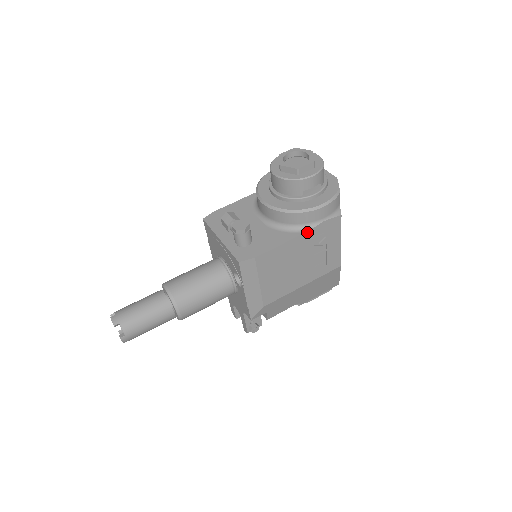
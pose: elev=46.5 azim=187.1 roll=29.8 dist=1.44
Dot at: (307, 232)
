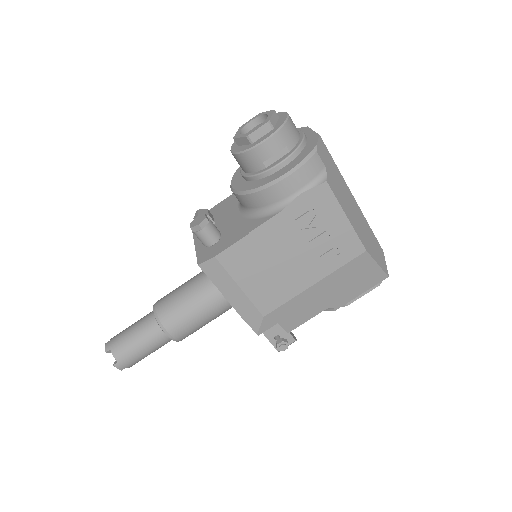
Dot at: (280, 213)
